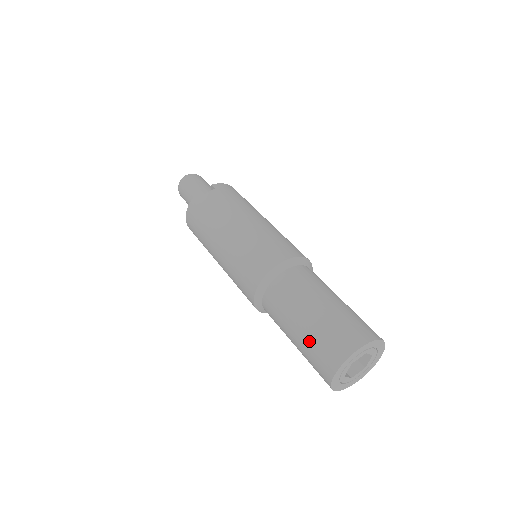
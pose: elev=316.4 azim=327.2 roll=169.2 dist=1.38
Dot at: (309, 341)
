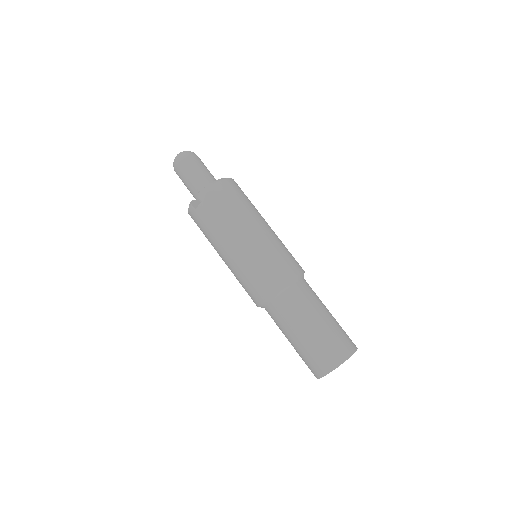
Dot at: occluded
